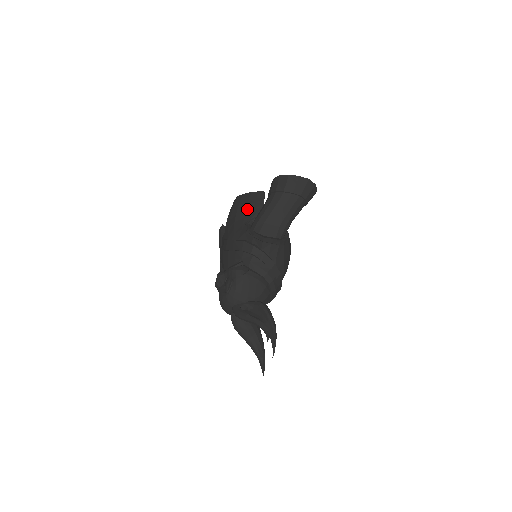
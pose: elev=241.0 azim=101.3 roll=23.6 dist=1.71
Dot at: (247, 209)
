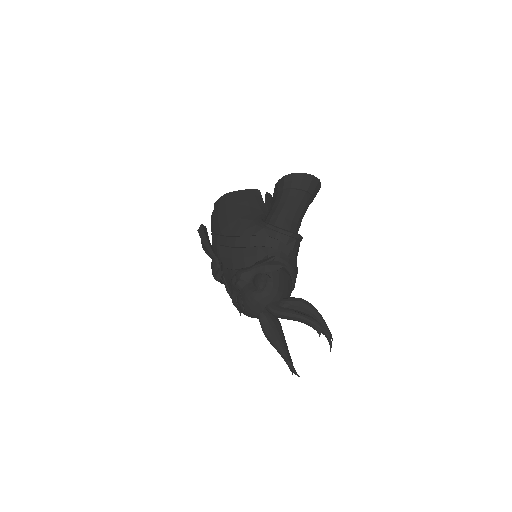
Dot at: (250, 205)
